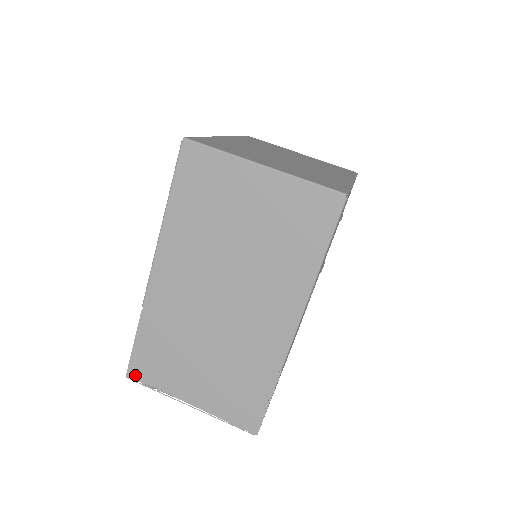
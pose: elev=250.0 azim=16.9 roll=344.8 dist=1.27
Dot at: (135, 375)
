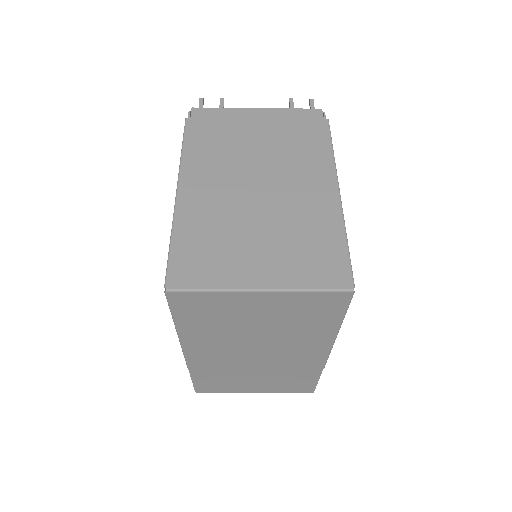
Dot at: (203, 392)
